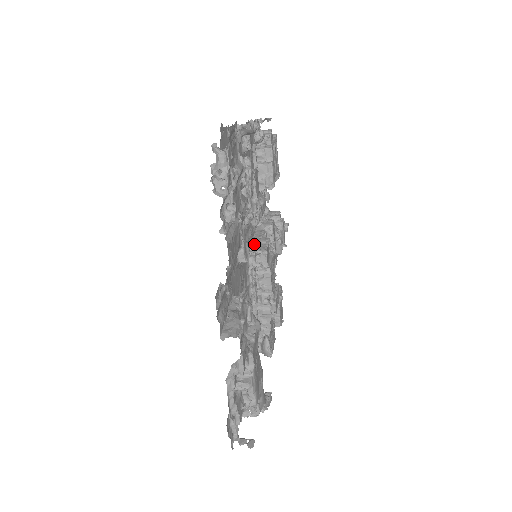
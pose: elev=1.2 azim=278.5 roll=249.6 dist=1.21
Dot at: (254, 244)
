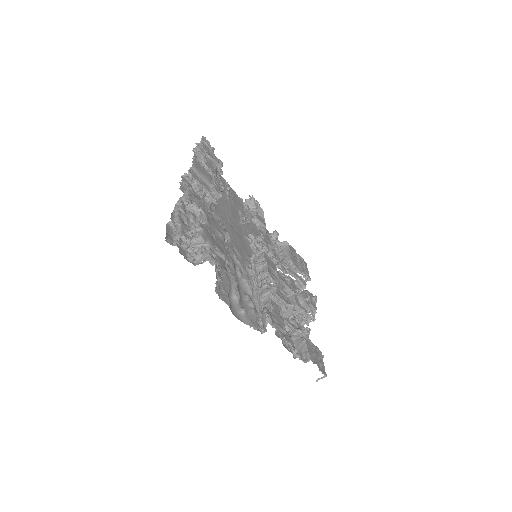
Dot at: occluded
